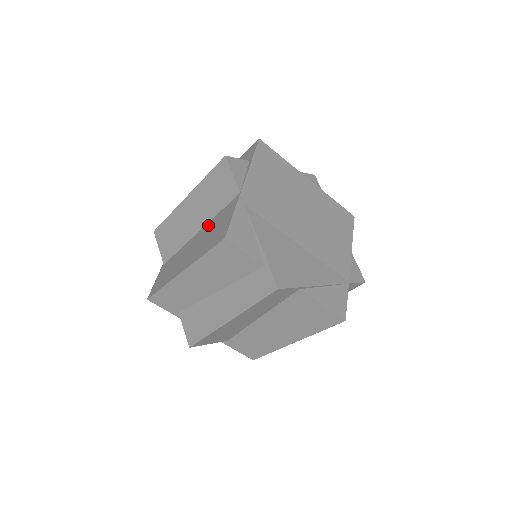
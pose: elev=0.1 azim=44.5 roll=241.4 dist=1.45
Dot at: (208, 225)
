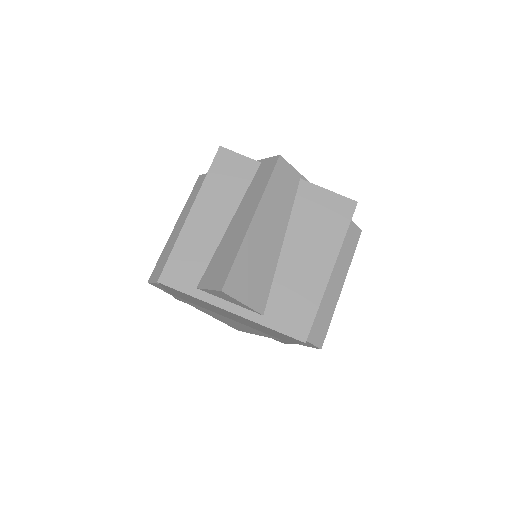
Dot at: occluded
